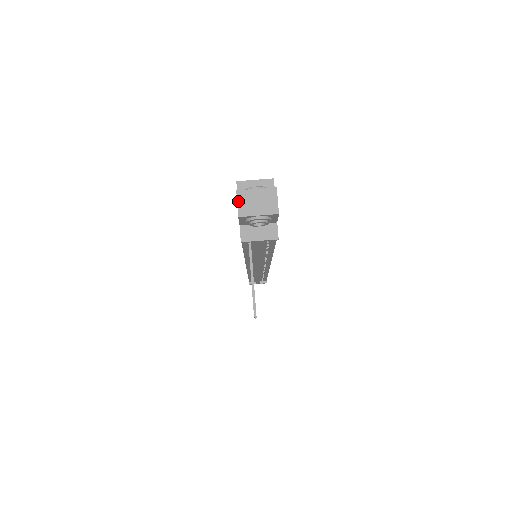
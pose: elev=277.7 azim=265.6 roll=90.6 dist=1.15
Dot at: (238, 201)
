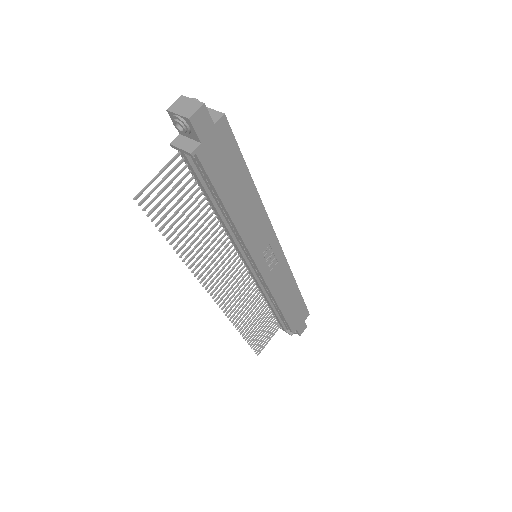
Dot at: (176, 101)
